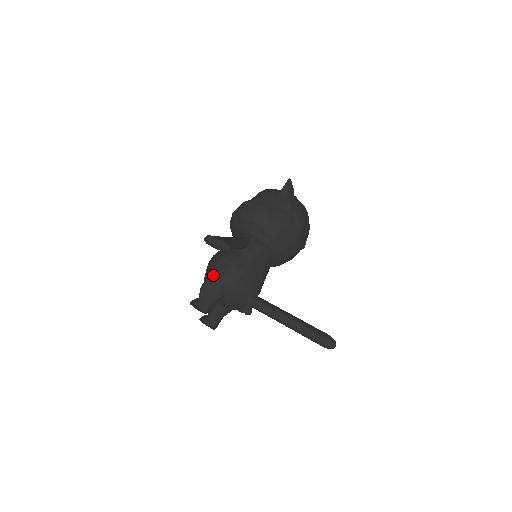
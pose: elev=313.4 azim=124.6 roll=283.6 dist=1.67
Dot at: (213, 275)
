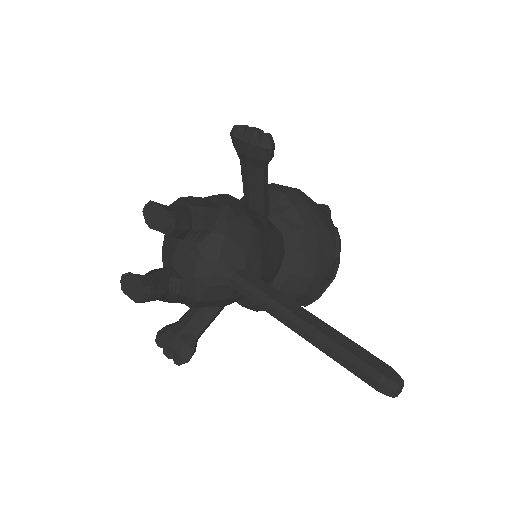
Dot at: (205, 199)
